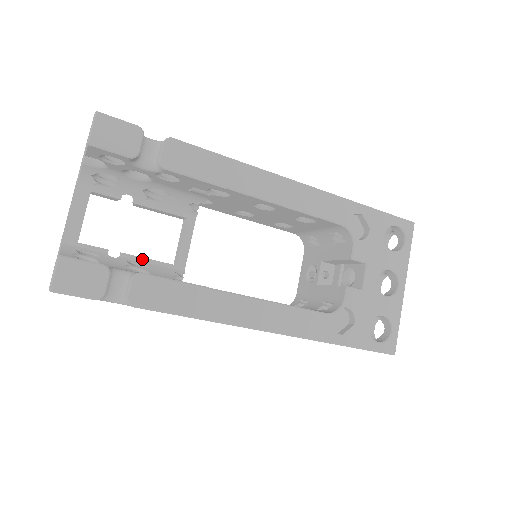
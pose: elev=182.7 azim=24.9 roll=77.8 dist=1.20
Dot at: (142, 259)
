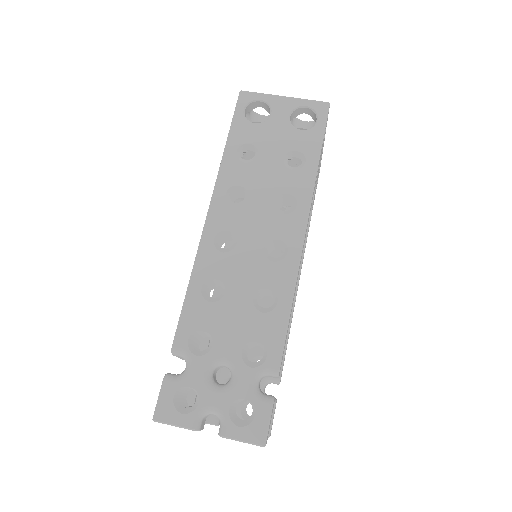
Dot at: occluded
